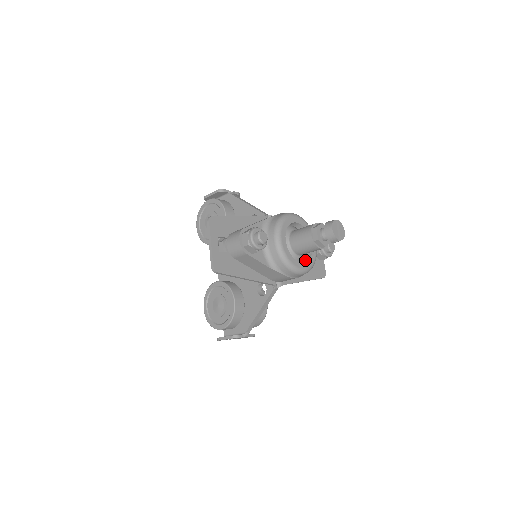
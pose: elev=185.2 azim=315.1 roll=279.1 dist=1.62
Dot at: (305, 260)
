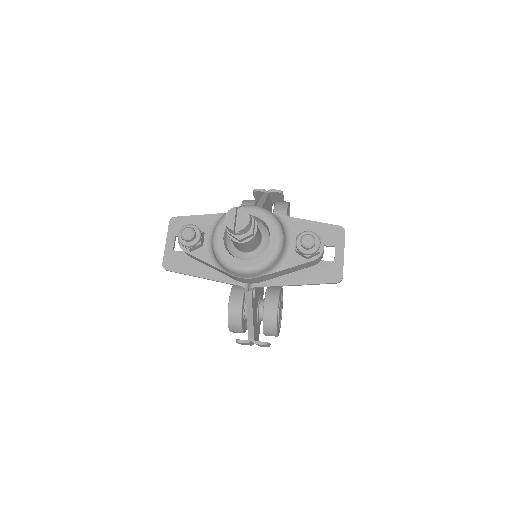
Dot at: (256, 258)
